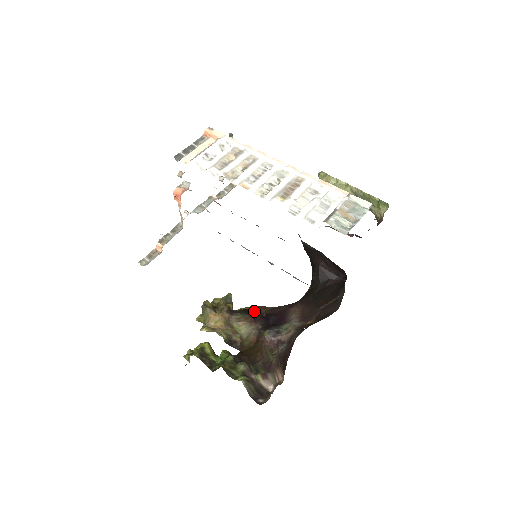
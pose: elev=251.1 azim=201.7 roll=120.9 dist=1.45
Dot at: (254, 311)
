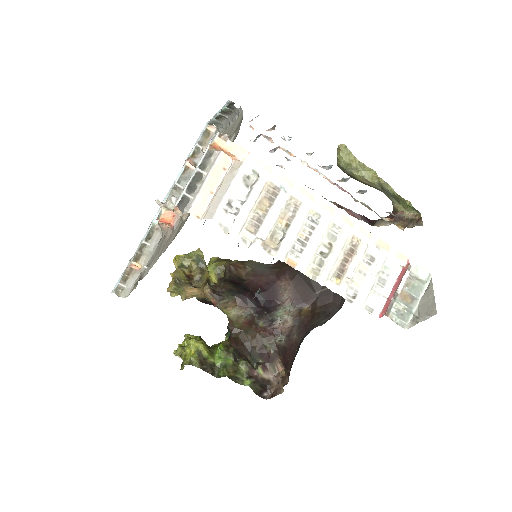
Dot at: (236, 281)
